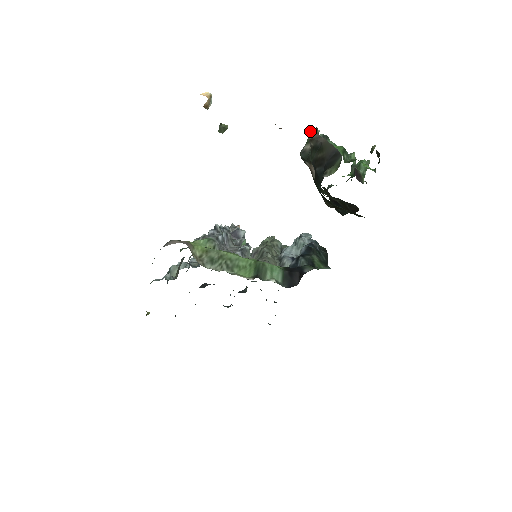
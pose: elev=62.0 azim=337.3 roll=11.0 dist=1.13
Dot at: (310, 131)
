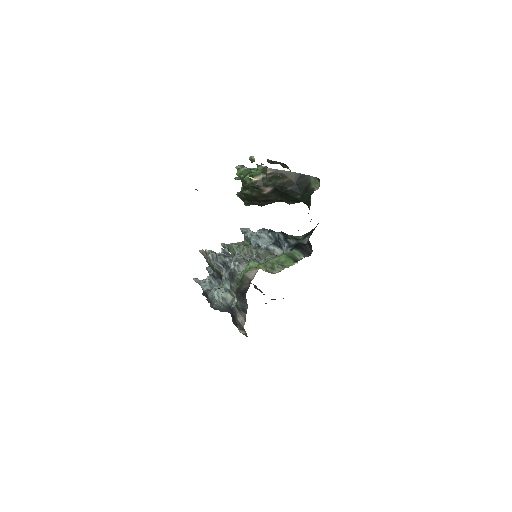
Dot at: (268, 169)
